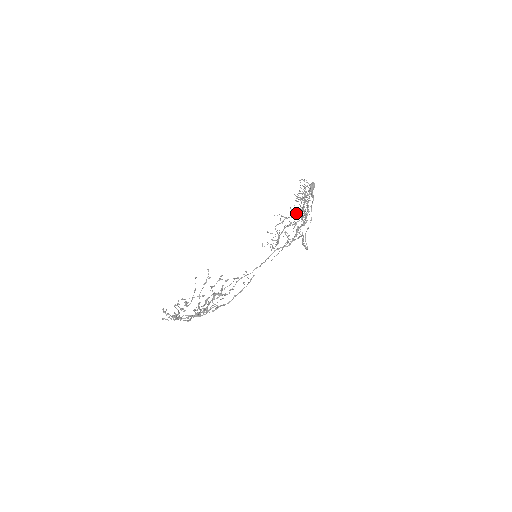
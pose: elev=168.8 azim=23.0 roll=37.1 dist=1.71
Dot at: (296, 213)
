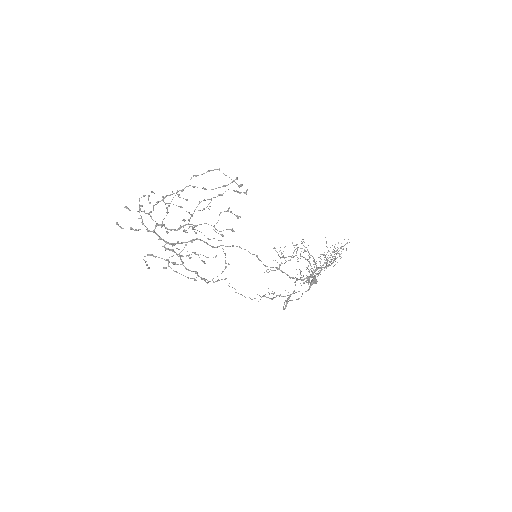
Dot at: occluded
